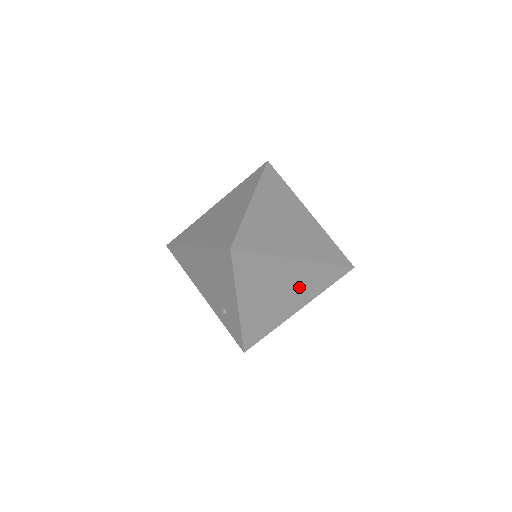
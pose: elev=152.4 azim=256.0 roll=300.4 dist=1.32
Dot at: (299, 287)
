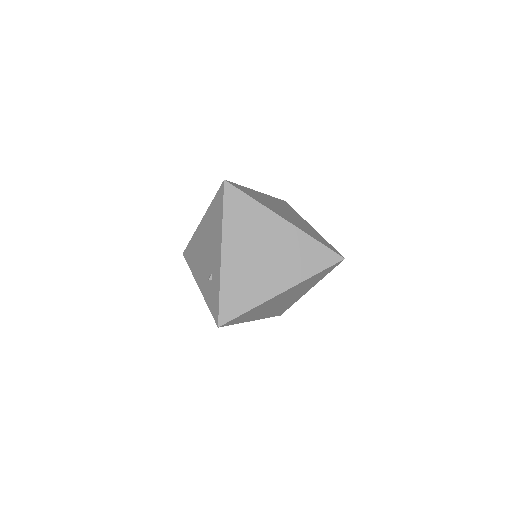
Dot at: (285, 258)
